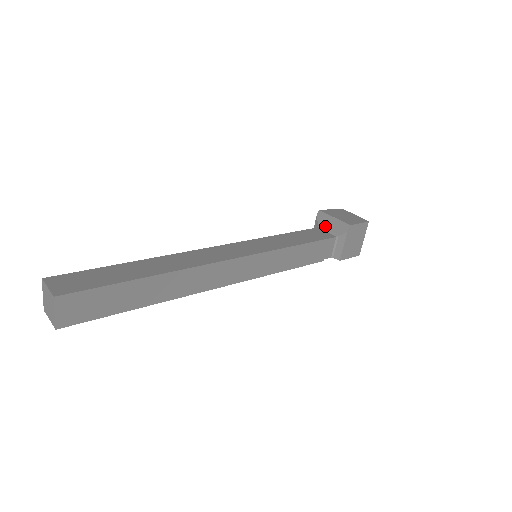
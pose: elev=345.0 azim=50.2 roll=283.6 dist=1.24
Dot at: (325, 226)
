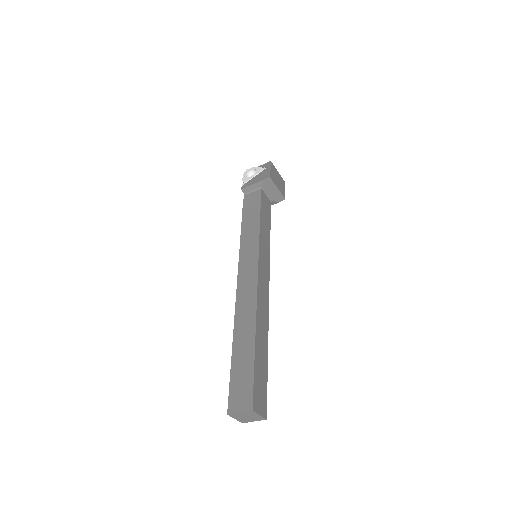
Dot at: (267, 190)
